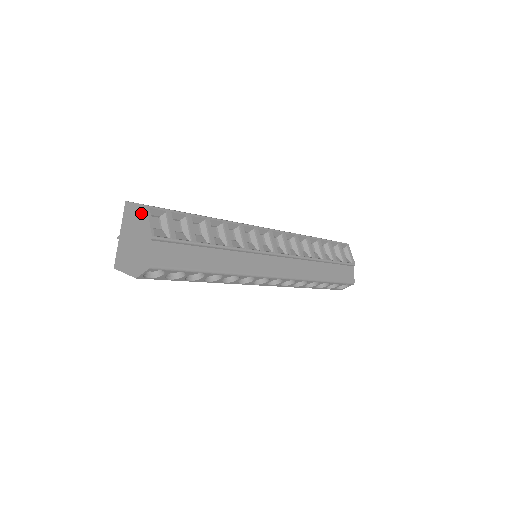
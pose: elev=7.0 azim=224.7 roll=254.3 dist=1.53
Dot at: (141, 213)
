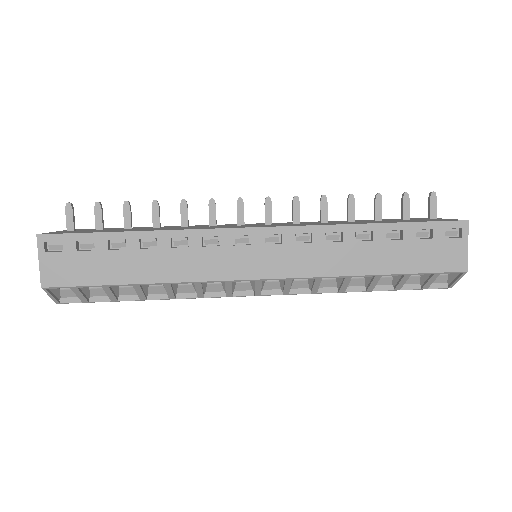
Dot at: occluded
